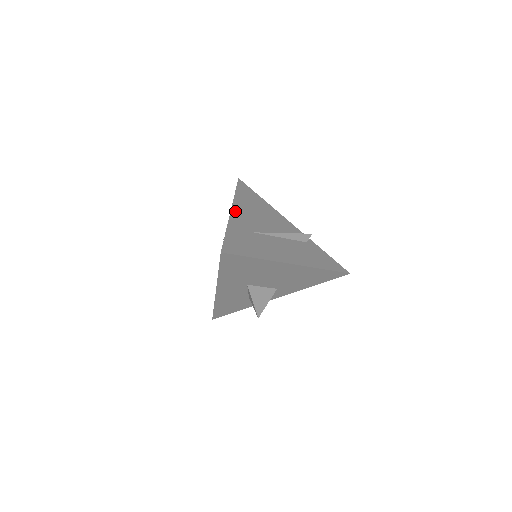
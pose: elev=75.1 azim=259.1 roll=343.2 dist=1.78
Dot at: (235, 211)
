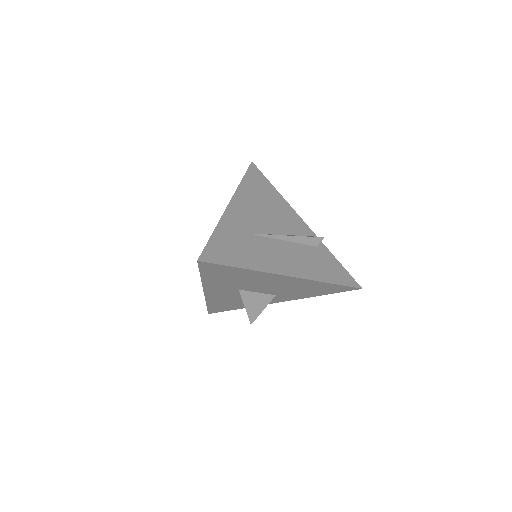
Dot at: (234, 205)
